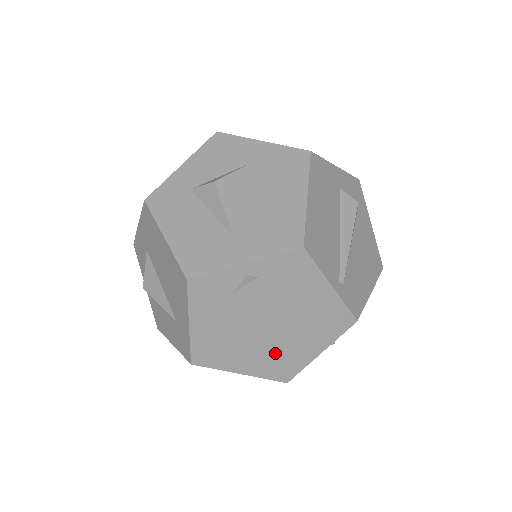
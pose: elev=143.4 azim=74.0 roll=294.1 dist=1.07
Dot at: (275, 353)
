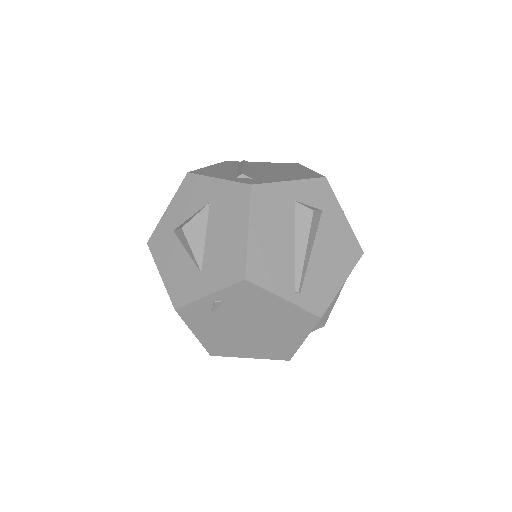
Dot at: (267, 344)
